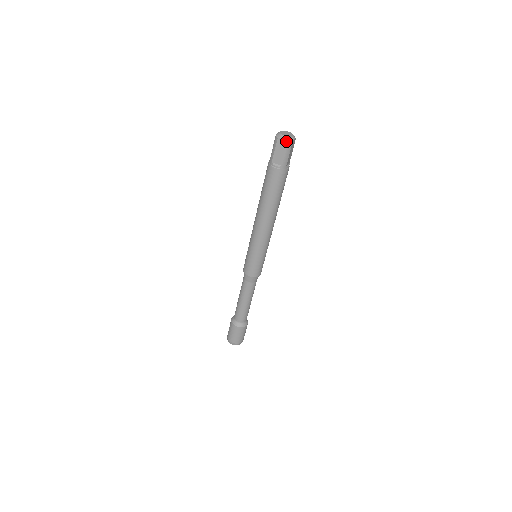
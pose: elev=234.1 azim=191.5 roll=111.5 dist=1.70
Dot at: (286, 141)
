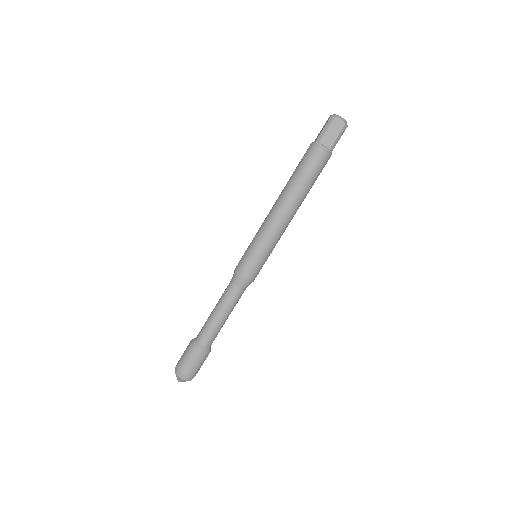
Dot at: (343, 123)
